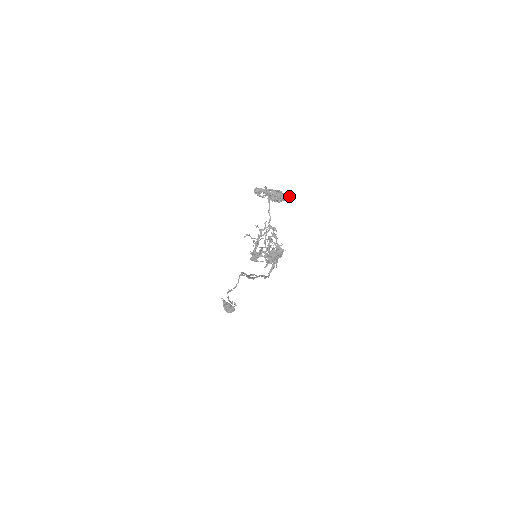
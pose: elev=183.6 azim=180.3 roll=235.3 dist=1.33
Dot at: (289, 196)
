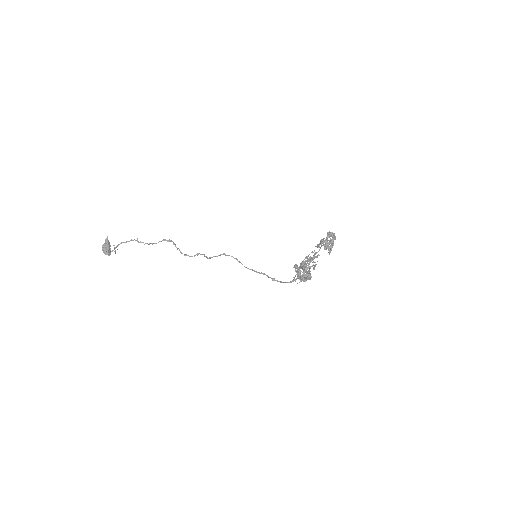
Dot at: occluded
